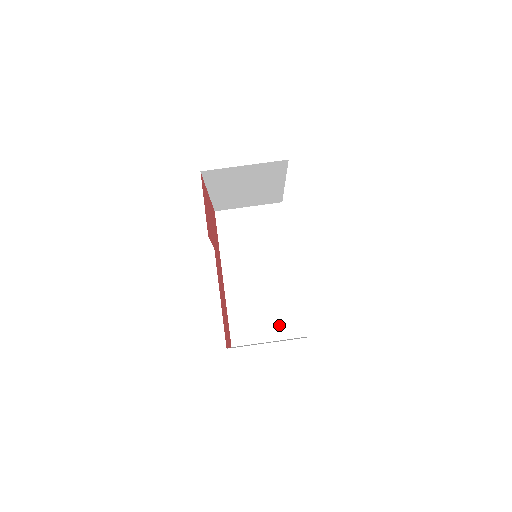
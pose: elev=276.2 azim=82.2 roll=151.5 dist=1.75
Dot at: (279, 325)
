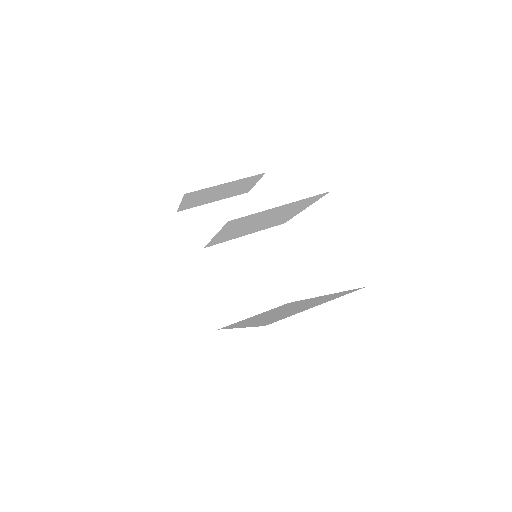
Dot at: occluded
